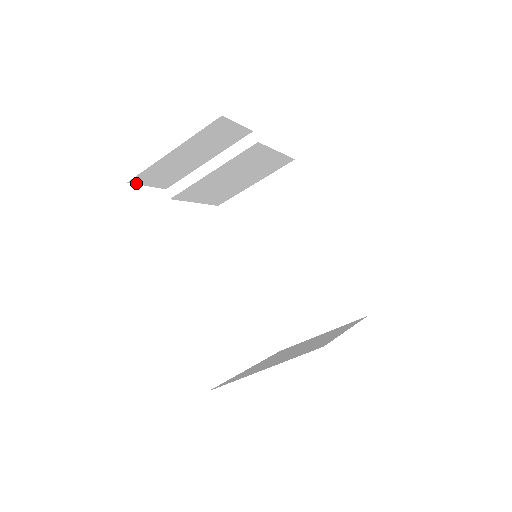
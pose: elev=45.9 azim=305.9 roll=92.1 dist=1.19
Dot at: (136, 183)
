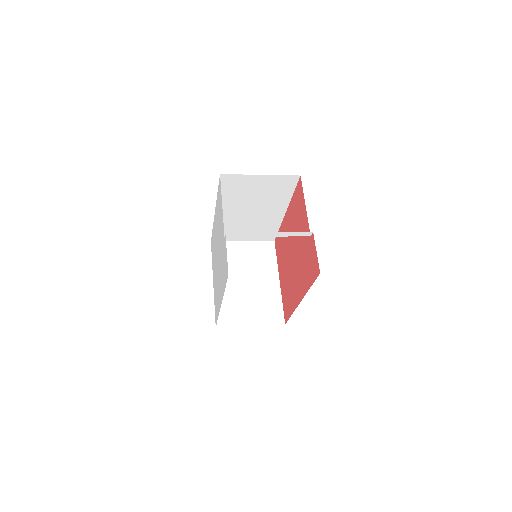
Dot at: occluded
